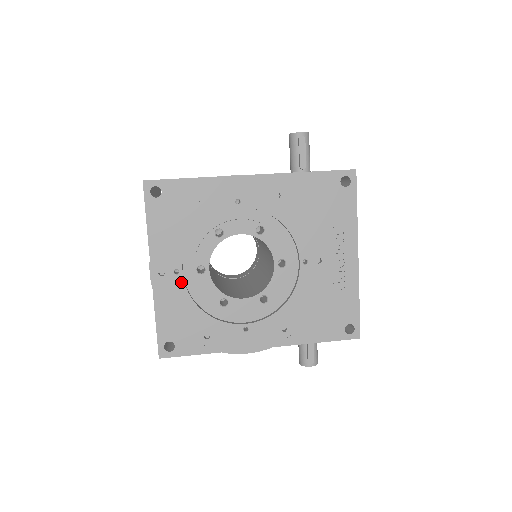
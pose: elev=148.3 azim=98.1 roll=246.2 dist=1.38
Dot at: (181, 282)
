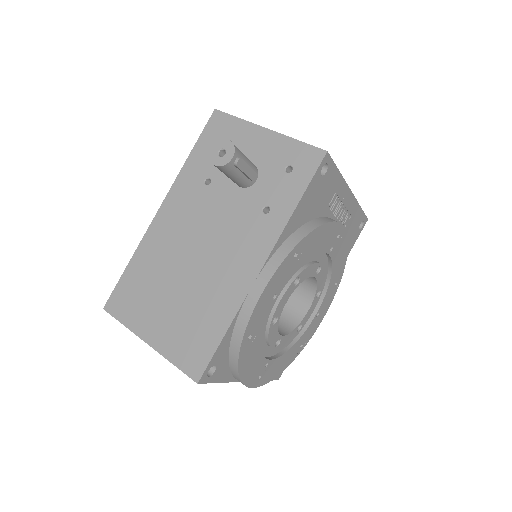
Dot at: (272, 362)
